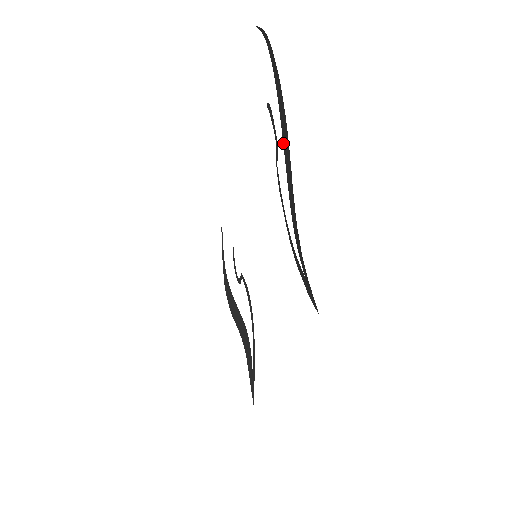
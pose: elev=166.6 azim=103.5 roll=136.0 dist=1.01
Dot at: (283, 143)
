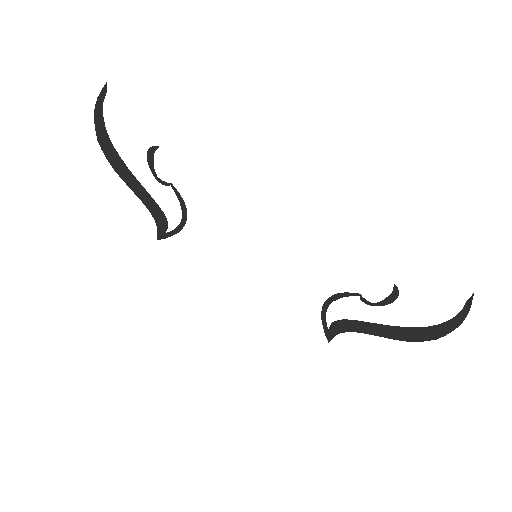
Dot at: (384, 325)
